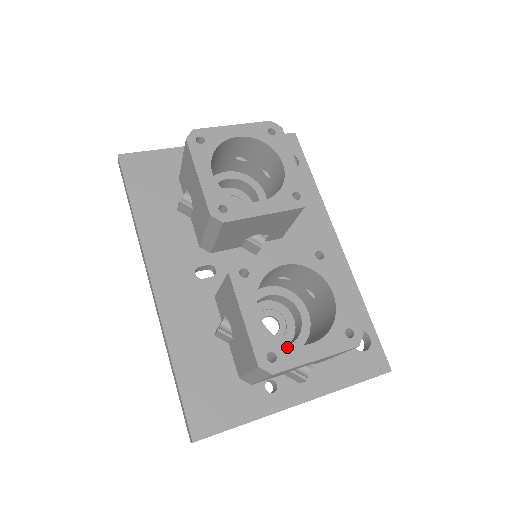
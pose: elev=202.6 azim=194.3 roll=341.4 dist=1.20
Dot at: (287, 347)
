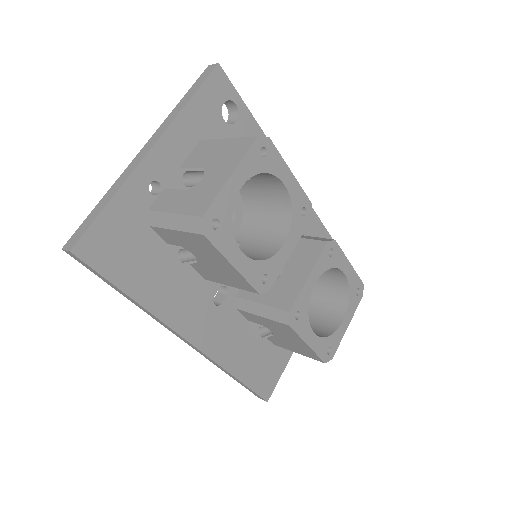
Dot at: (334, 336)
